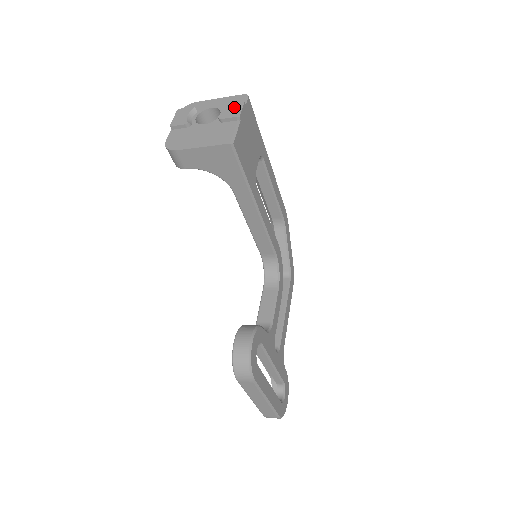
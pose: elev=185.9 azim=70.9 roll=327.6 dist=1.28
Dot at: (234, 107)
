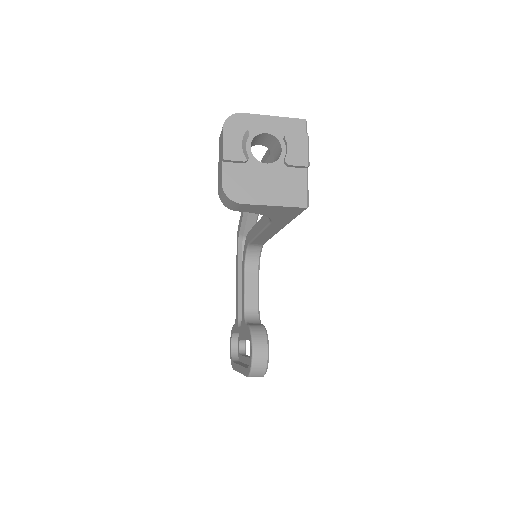
Dot at: (301, 147)
